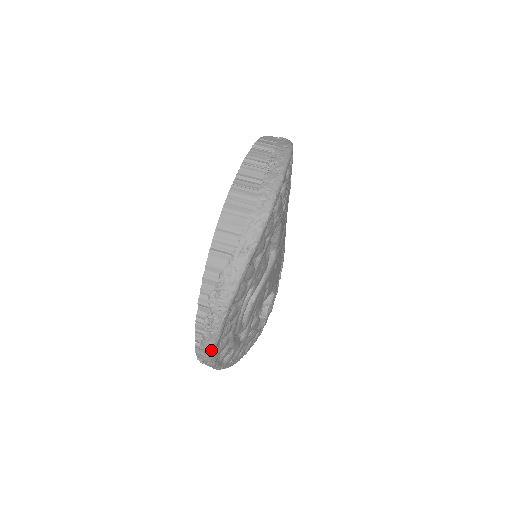
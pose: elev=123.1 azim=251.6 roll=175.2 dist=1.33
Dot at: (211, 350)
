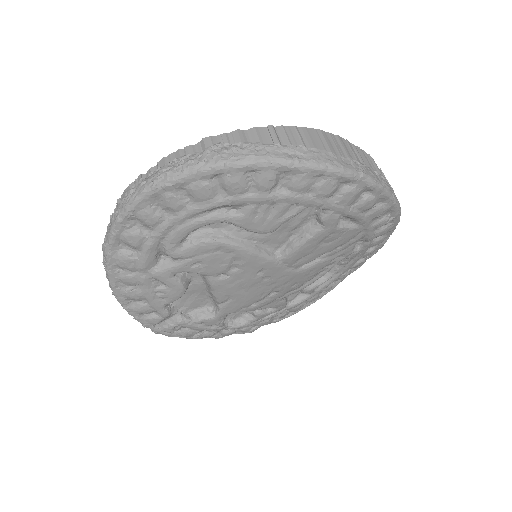
Dot at: (144, 190)
